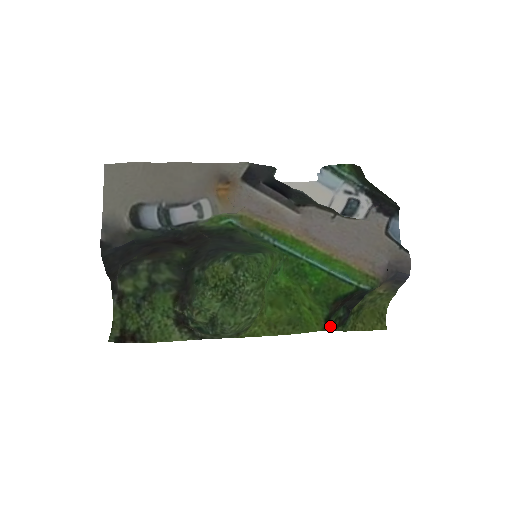
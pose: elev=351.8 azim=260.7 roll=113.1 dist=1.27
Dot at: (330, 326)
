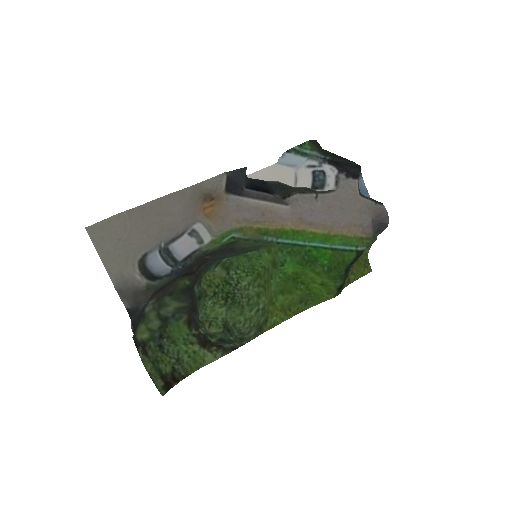
Dot at: (340, 291)
